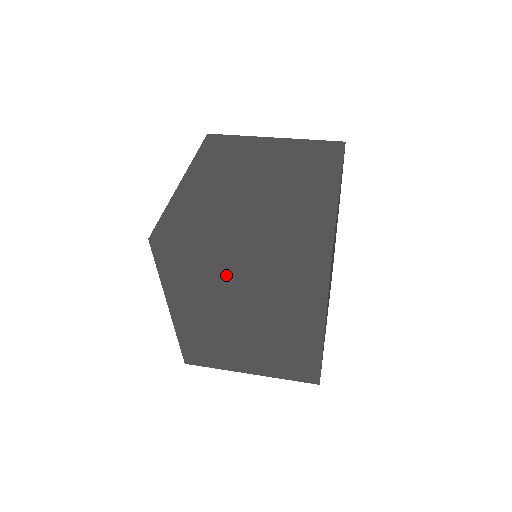
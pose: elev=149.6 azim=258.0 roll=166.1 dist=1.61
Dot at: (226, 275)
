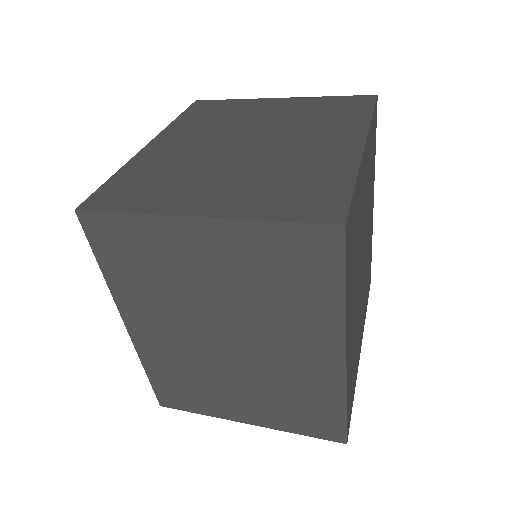
Dot at: (189, 265)
